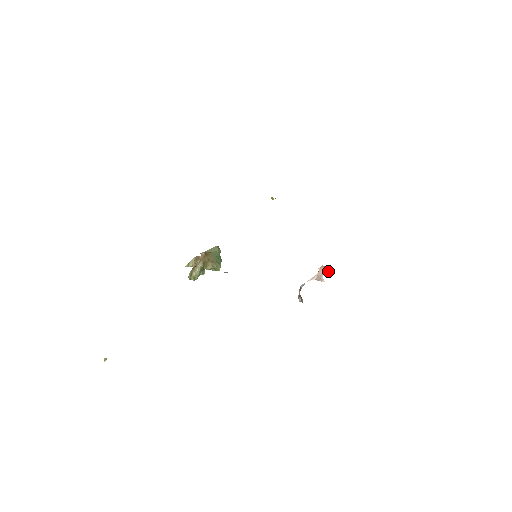
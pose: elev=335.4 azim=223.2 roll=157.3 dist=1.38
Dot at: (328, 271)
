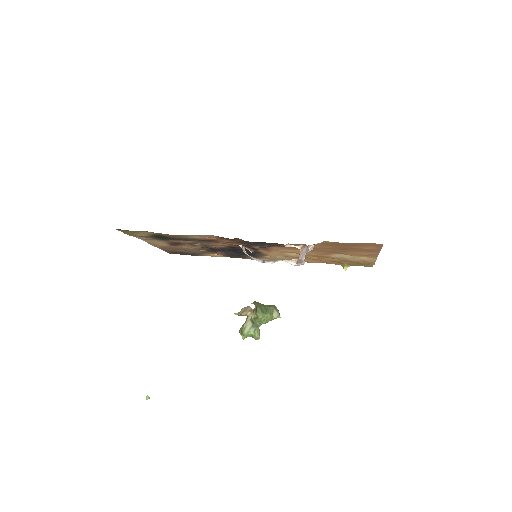
Dot at: (307, 249)
